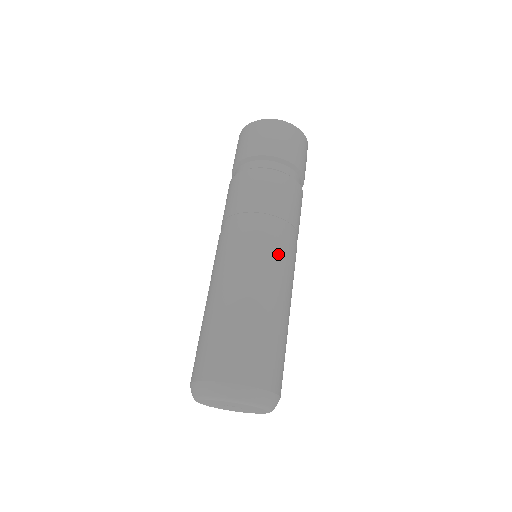
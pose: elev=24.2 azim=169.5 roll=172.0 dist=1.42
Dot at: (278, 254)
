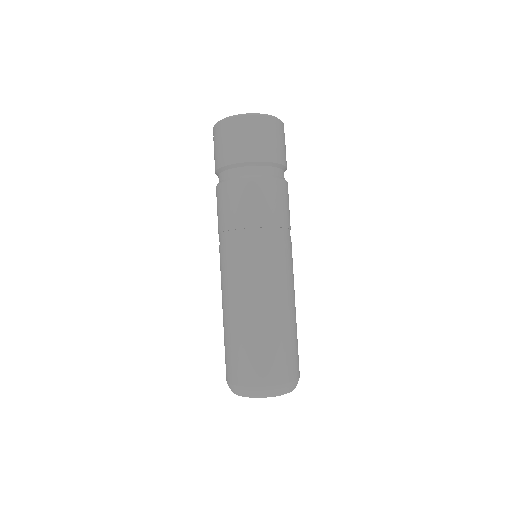
Dot at: (284, 264)
